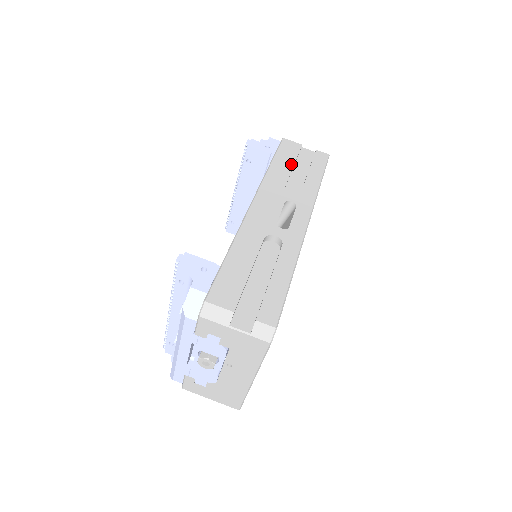
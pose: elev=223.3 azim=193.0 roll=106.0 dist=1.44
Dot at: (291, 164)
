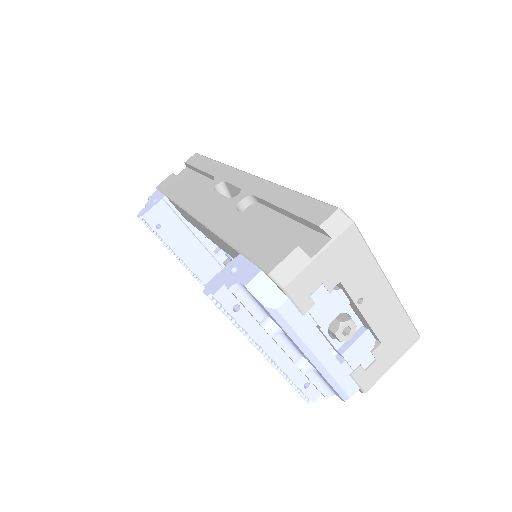
Dot at: (183, 183)
